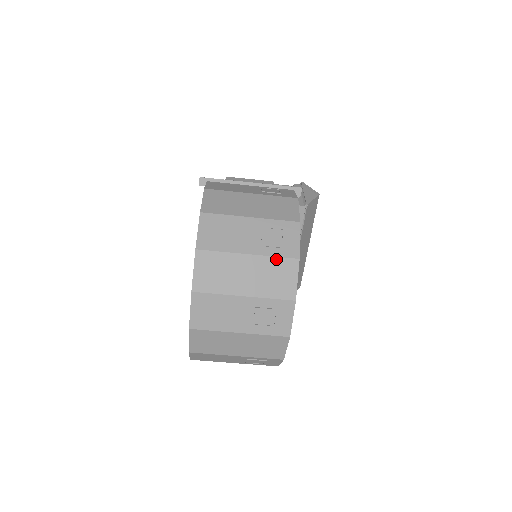
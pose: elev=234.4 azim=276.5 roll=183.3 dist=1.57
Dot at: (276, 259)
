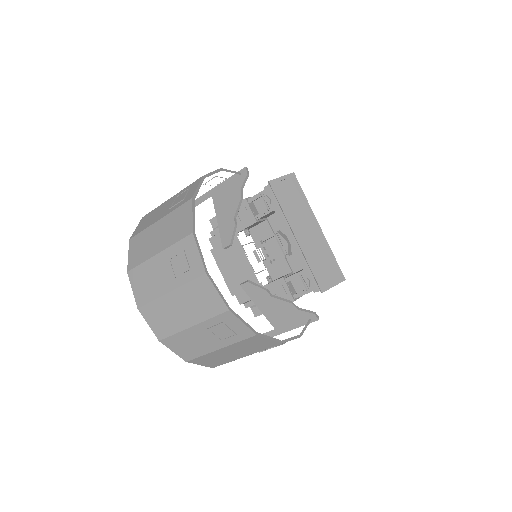
Dot at: (177, 210)
